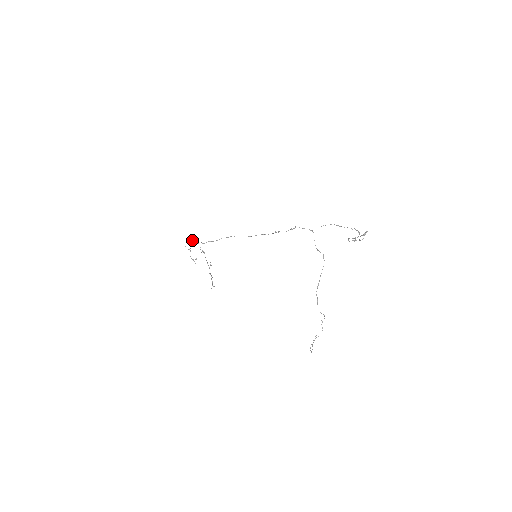
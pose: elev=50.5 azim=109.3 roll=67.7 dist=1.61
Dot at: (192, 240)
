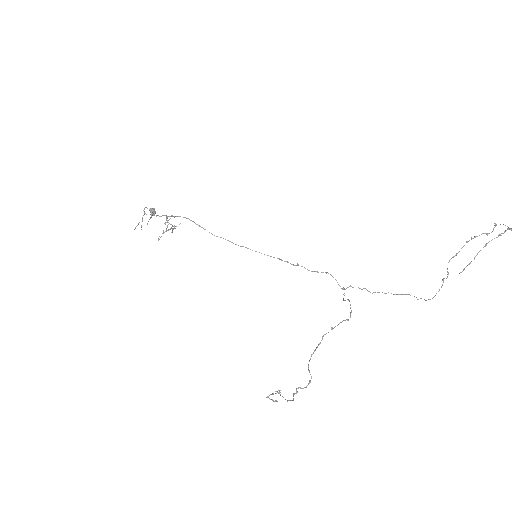
Dot at: (148, 221)
